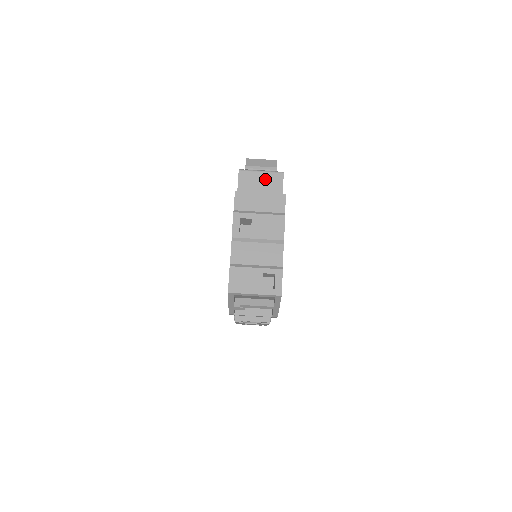
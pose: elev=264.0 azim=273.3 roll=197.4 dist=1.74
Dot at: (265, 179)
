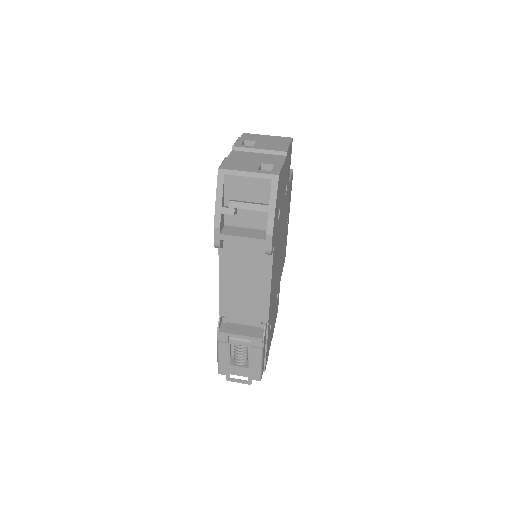
Dot at: occluded
